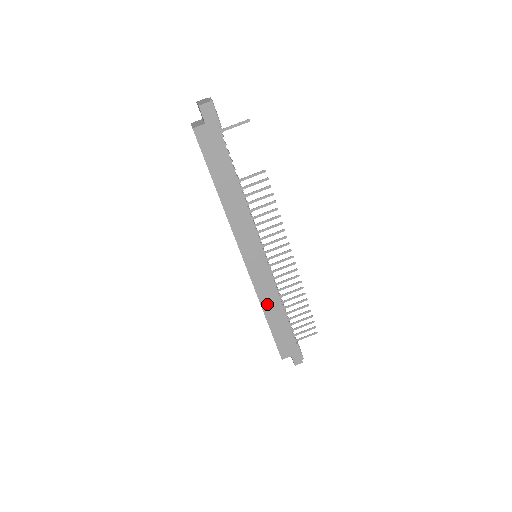
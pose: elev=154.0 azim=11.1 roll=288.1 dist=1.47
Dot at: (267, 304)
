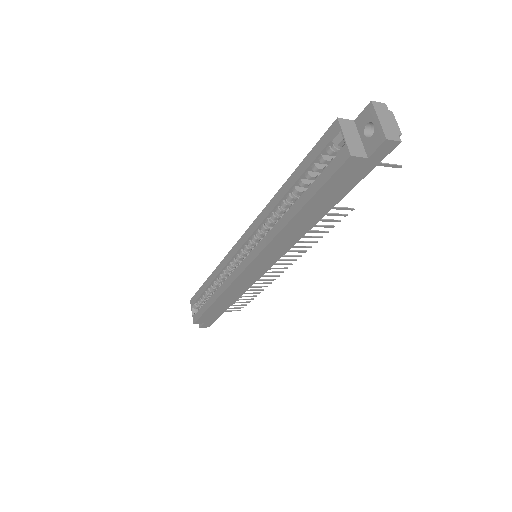
Dot at: (227, 295)
